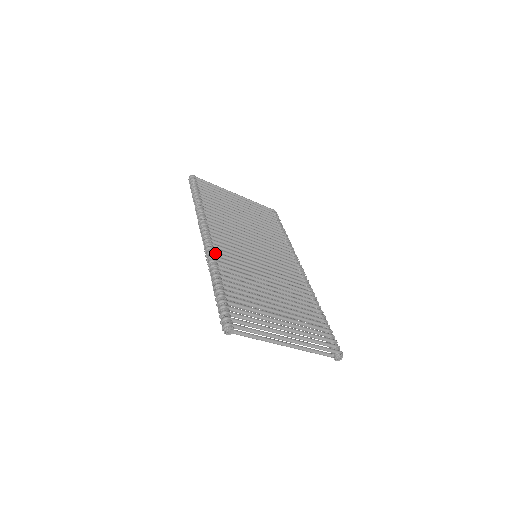
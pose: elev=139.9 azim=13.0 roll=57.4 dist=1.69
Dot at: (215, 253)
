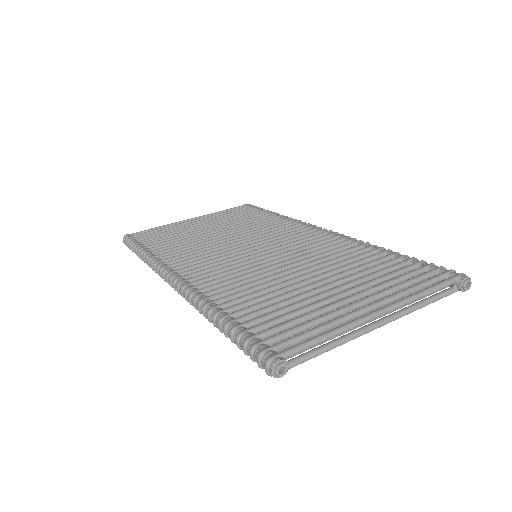
Dot at: (195, 287)
